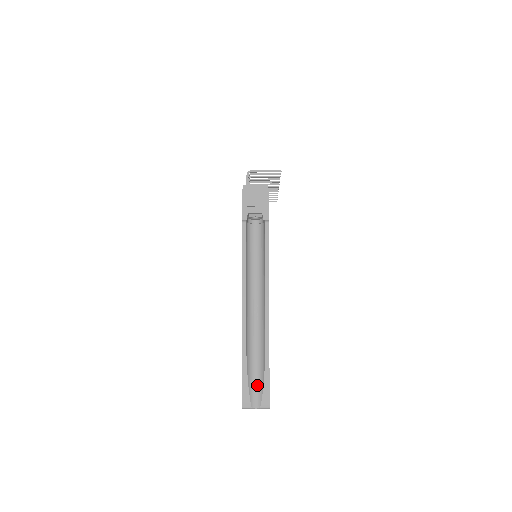
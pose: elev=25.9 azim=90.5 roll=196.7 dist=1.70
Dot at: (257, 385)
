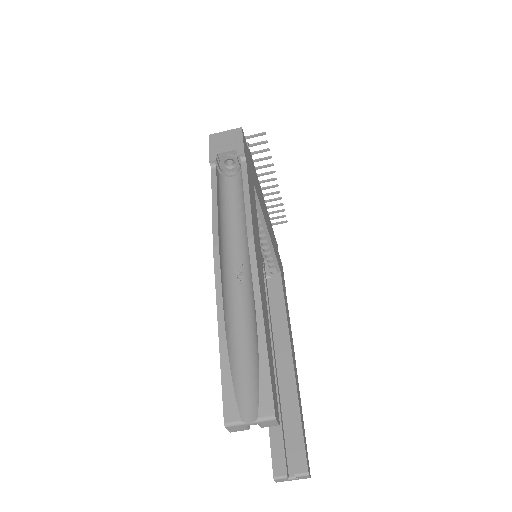
Dot at: (249, 380)
